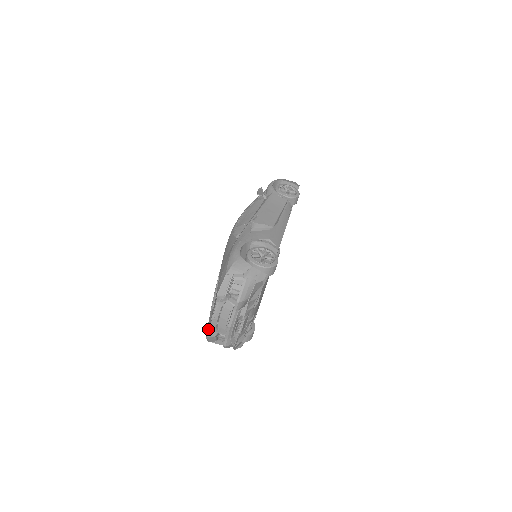
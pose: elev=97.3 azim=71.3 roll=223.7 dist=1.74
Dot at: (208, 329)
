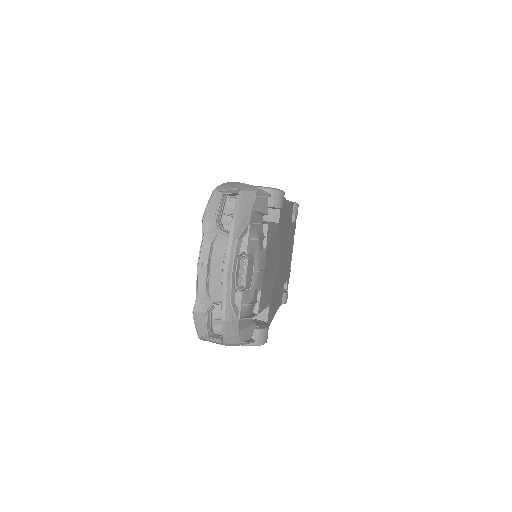
Dot at: occluded
